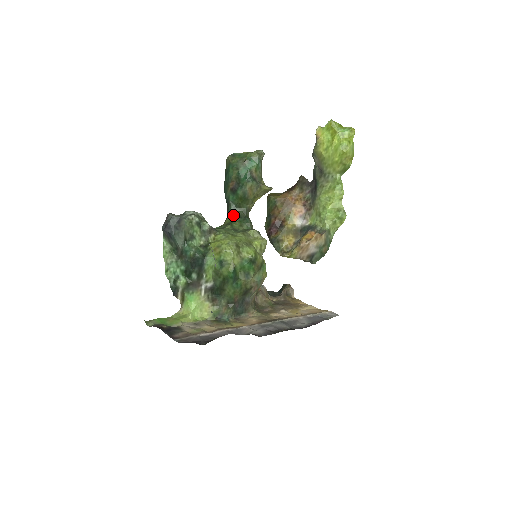
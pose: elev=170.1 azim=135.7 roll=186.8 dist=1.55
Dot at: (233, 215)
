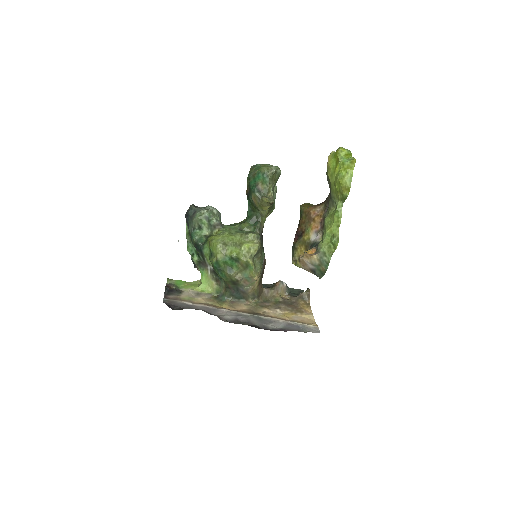
Dot at: (247, 217)
